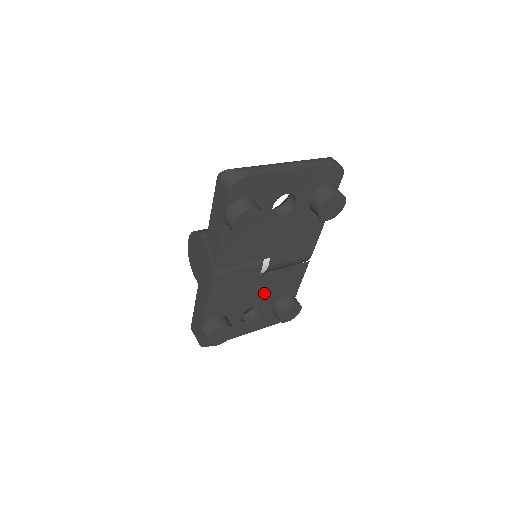
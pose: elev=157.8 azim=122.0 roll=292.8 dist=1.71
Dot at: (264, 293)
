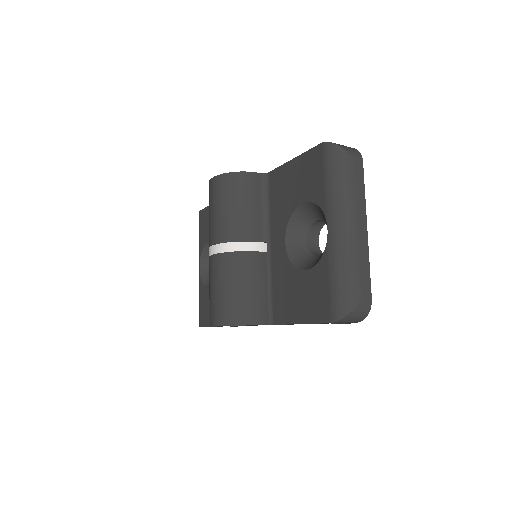
Dot at: occluded
